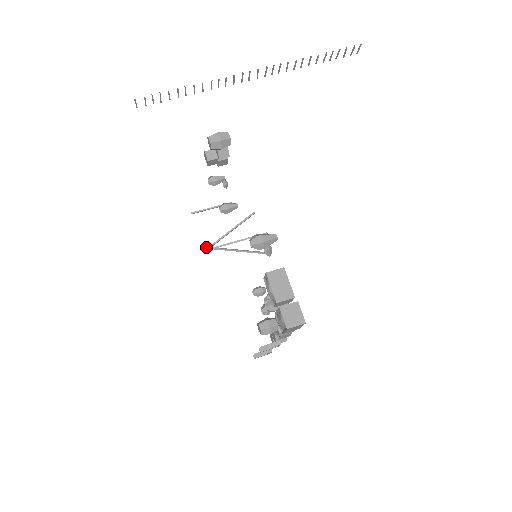
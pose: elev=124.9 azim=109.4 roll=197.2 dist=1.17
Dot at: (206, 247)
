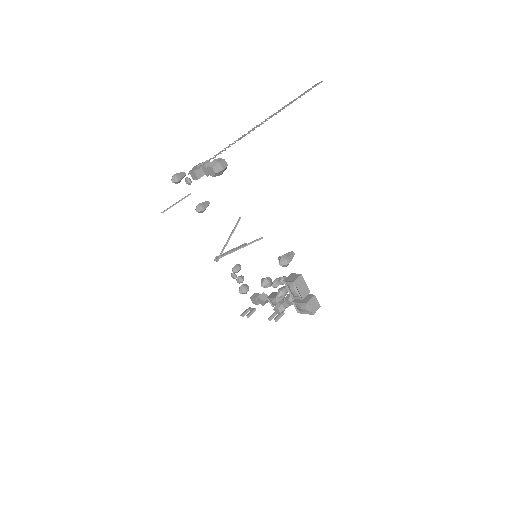
Dot at: (217, 257)
